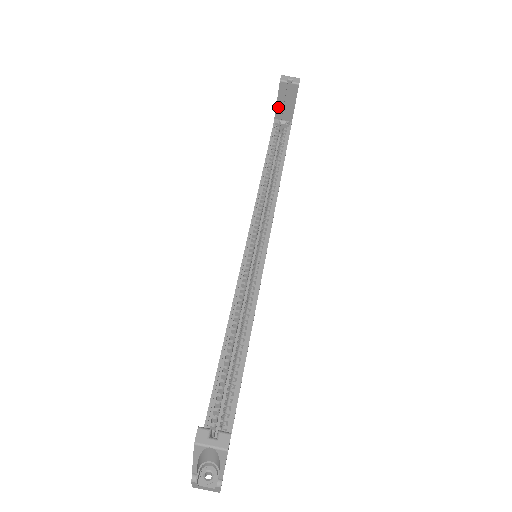
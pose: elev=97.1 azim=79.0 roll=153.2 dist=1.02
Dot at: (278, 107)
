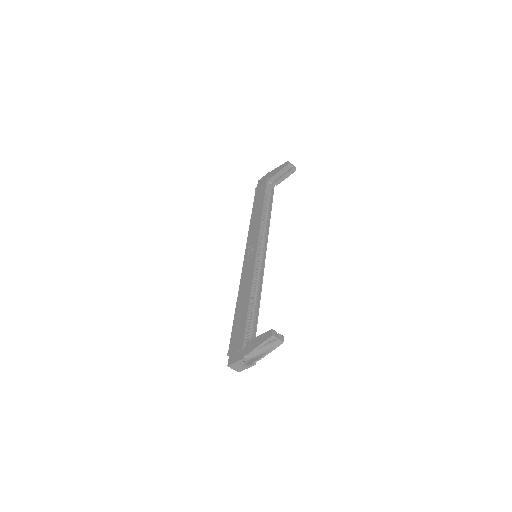
Dot at: (276, 175)
